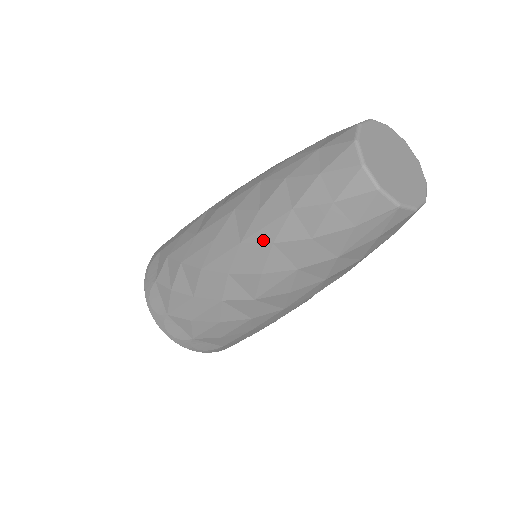
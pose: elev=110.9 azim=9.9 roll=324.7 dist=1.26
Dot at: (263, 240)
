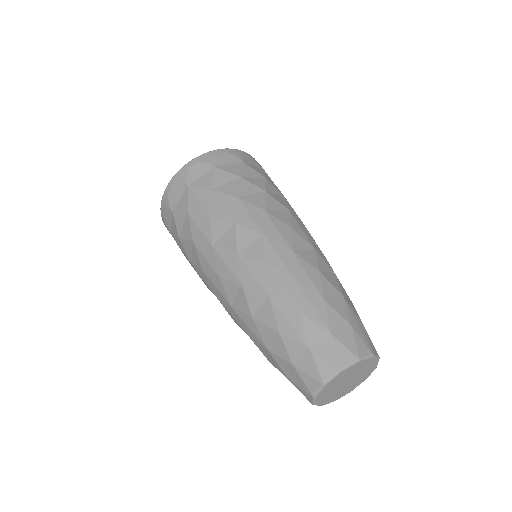
Dot at: (243, 326)
